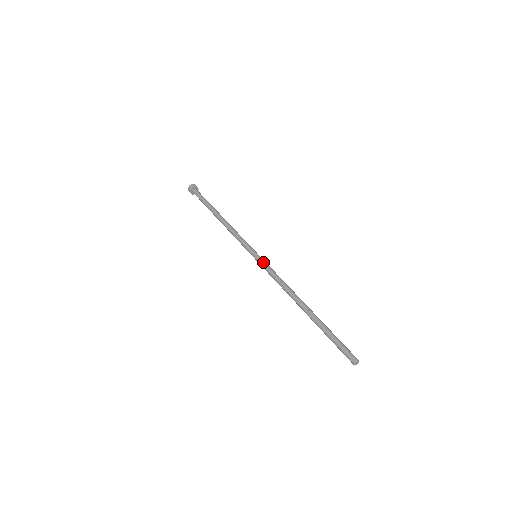
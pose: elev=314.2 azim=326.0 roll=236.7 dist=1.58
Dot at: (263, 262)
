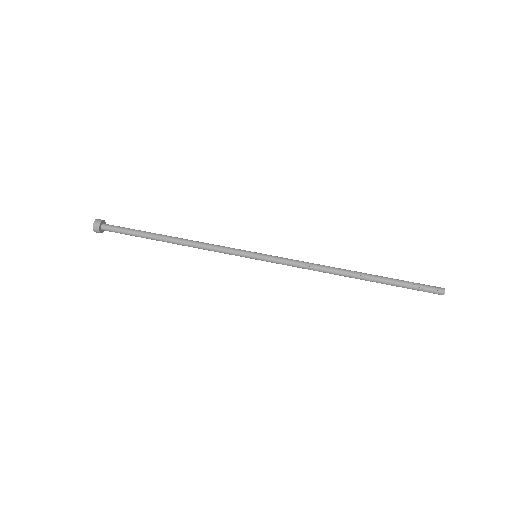
Dot at: (272, 260)
